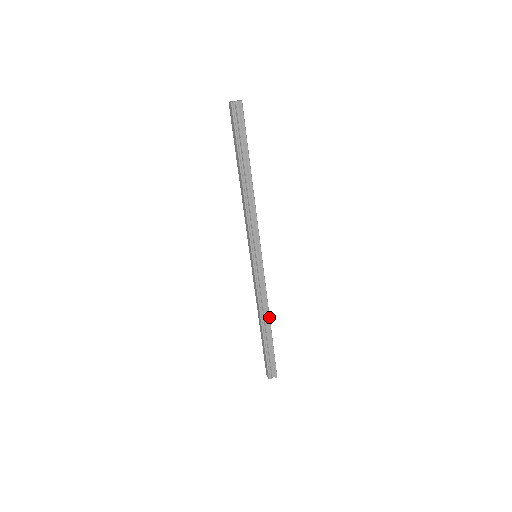
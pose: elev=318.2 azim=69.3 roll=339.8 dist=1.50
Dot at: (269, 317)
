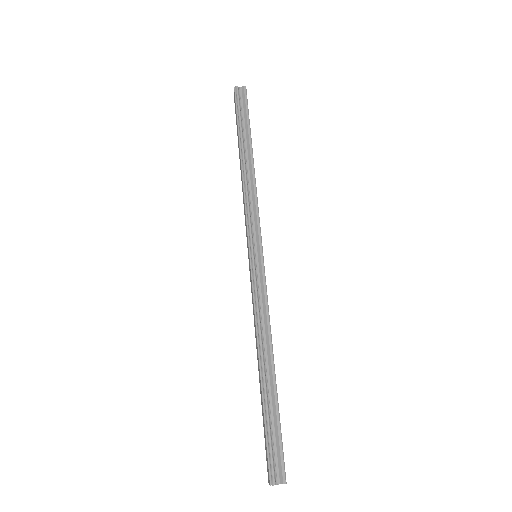
Dot at: (272, 352)
